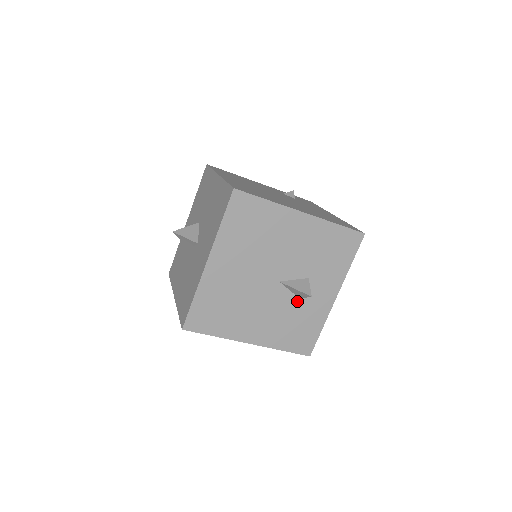
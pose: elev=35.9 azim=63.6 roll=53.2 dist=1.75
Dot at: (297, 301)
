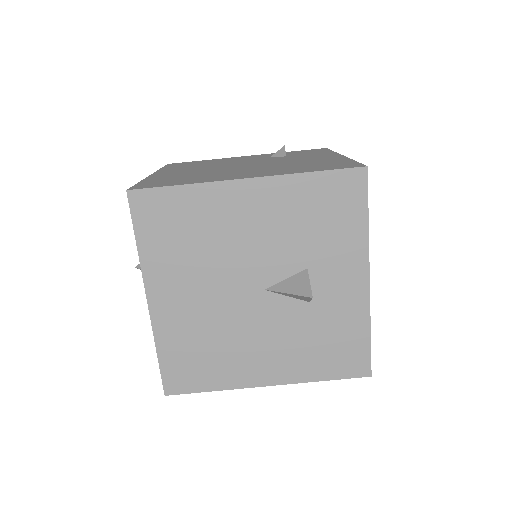
Dot at: (307, 307)
